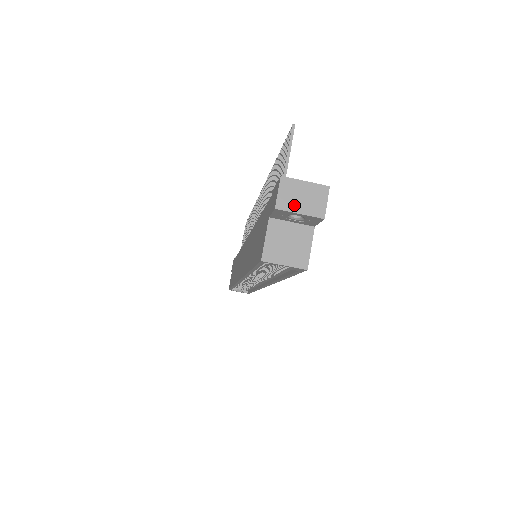
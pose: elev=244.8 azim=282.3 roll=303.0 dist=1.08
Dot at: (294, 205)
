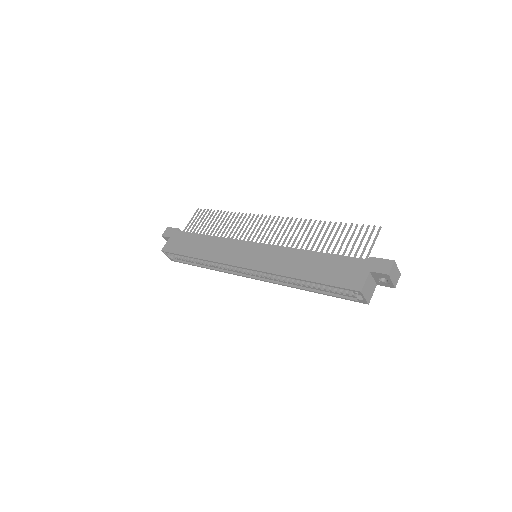
Dot at: (392, 276)
